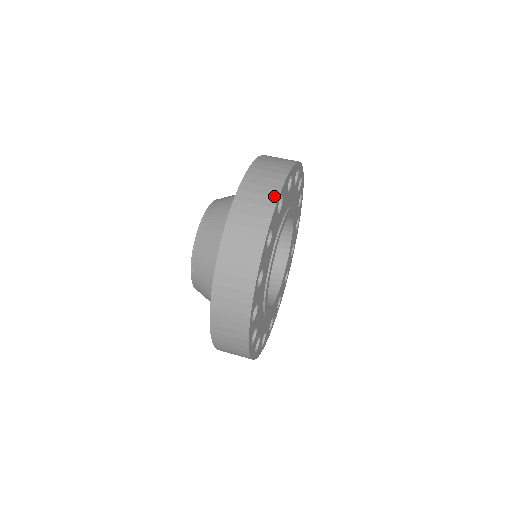
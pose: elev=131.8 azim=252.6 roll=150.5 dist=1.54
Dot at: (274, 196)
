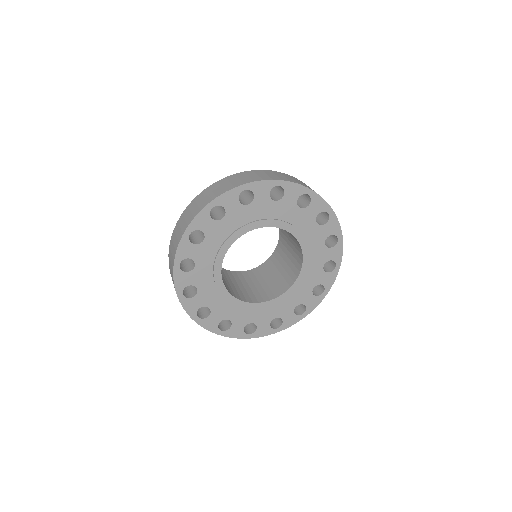
Dot at: (306, 186)
